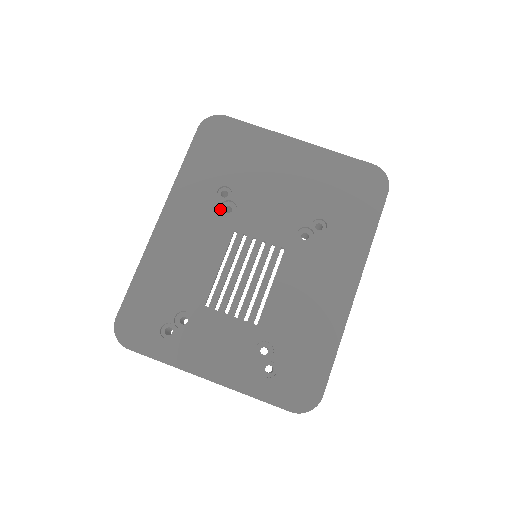
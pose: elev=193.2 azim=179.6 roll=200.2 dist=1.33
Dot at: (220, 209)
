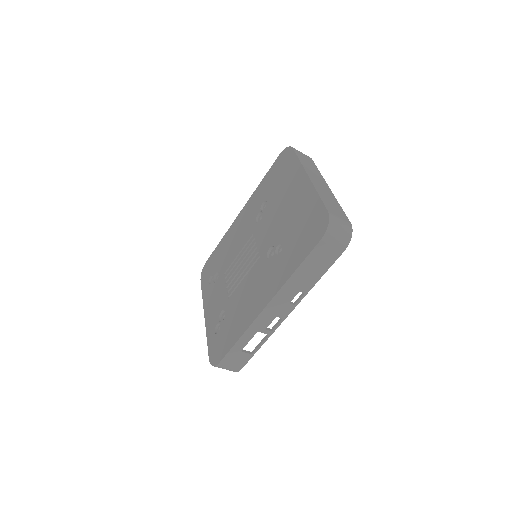
Dot at: (259, 216)
